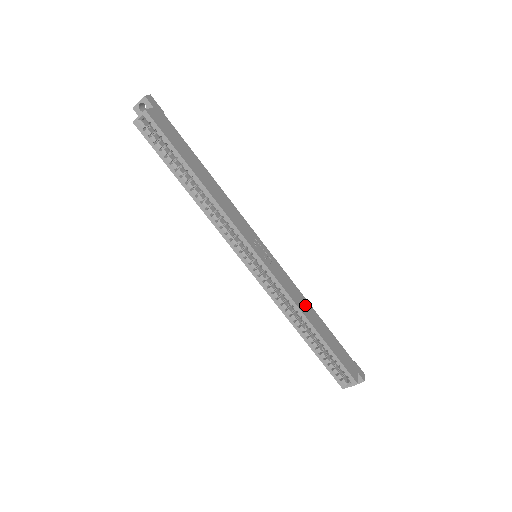
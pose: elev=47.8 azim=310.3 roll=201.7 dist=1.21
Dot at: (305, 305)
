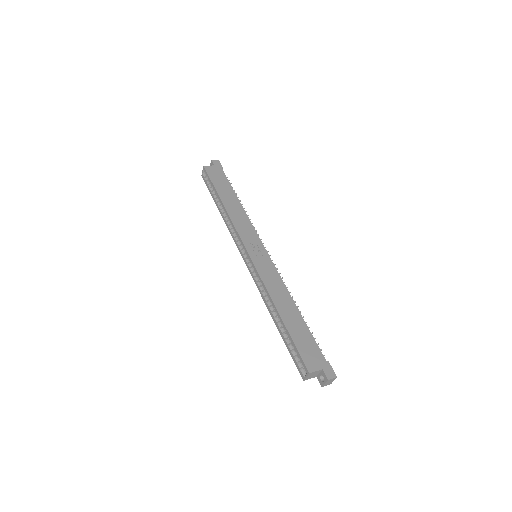
Dot at: (283, 296)
